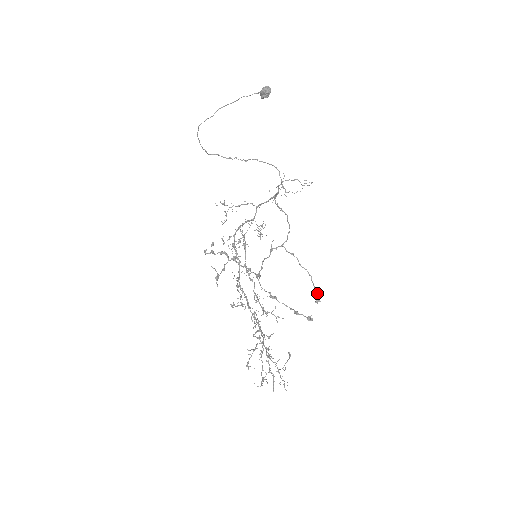
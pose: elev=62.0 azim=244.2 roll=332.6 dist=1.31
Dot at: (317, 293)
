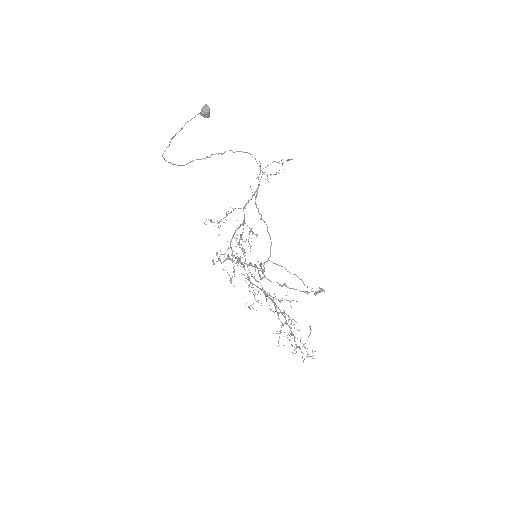
Dot at: occluded
